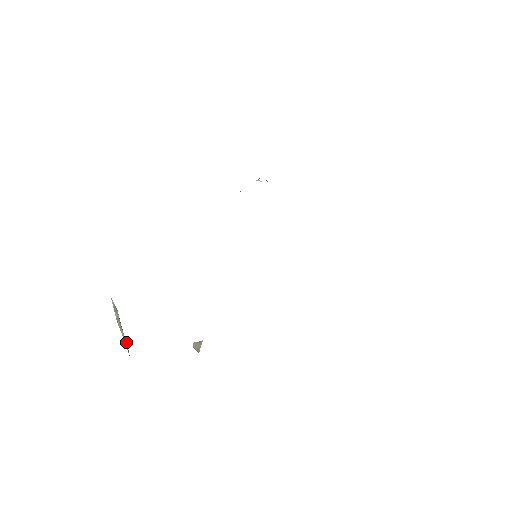
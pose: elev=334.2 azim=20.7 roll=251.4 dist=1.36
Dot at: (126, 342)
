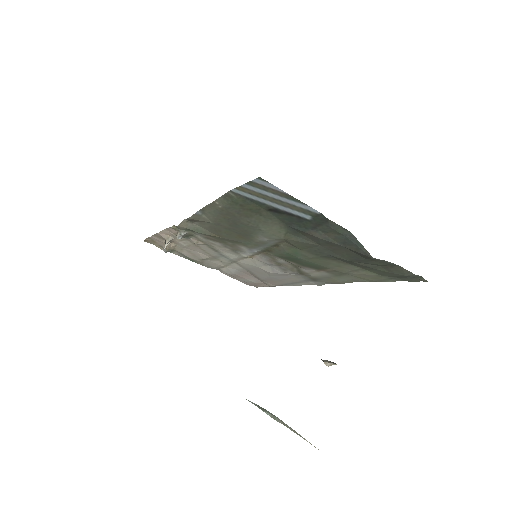
Dot at: occluded
